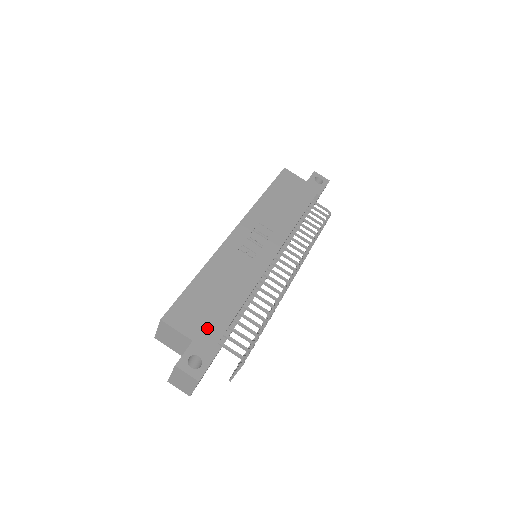
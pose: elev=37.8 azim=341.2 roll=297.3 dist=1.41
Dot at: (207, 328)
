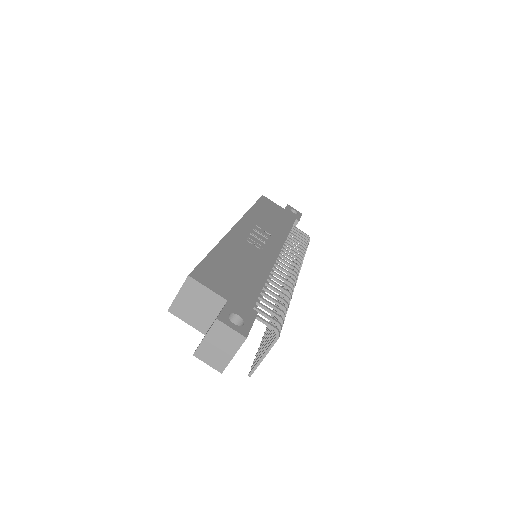
Dot at: (238, 293)
